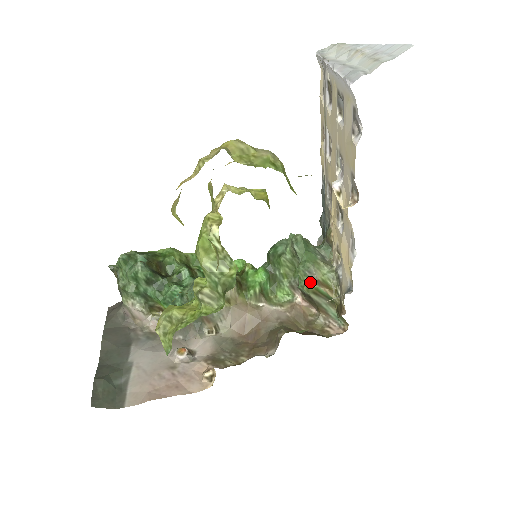
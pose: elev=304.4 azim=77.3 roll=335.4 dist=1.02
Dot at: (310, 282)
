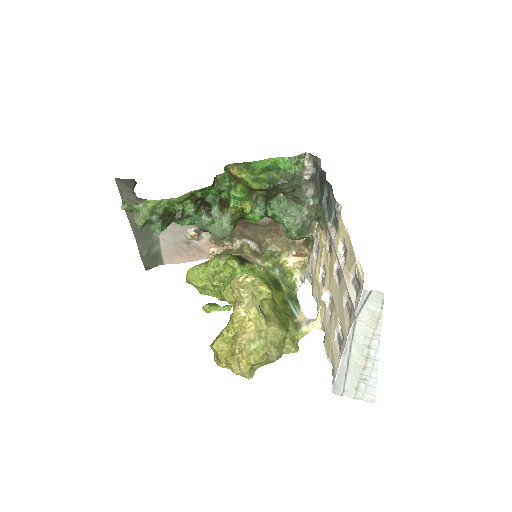
Dot at: occluded
